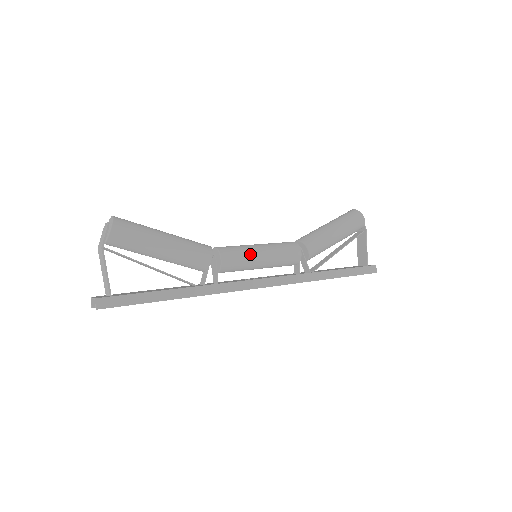
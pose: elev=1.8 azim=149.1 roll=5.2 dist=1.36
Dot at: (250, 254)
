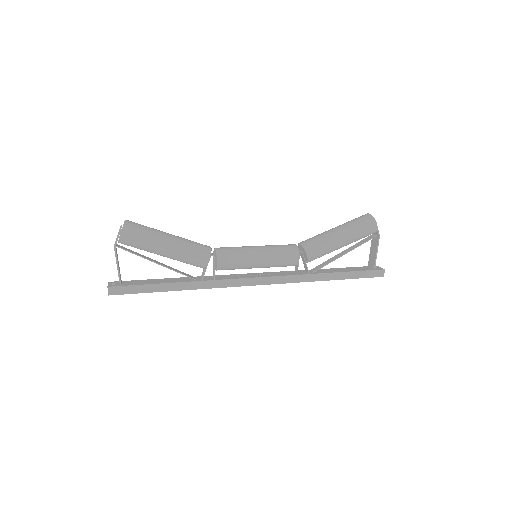
Dot at: (246, 257)
